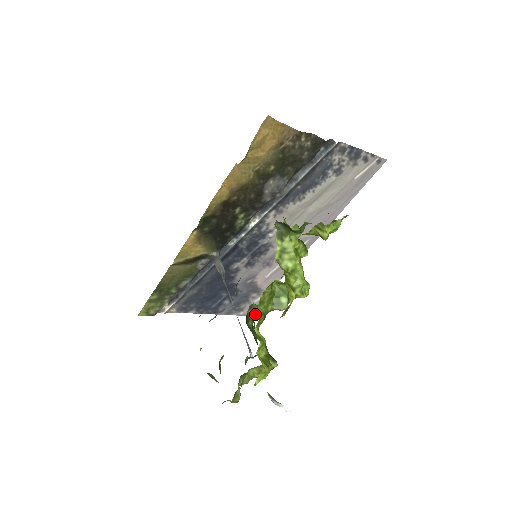
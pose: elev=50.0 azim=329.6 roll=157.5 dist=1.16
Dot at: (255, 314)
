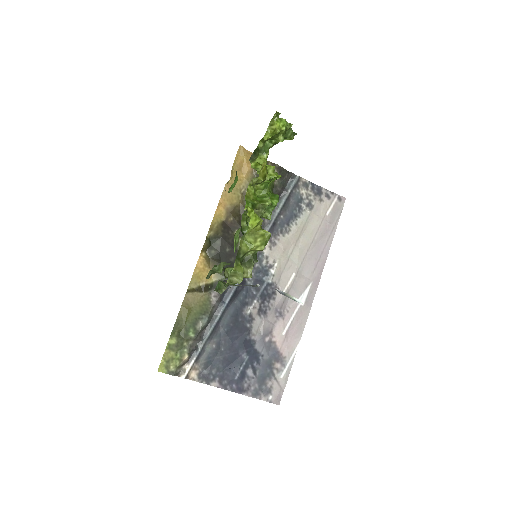
Dot at: occluded
